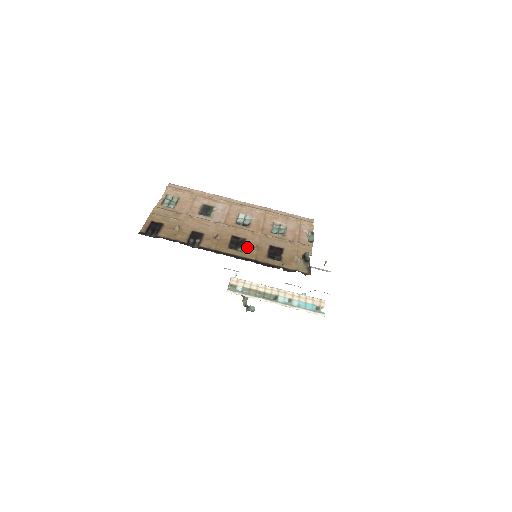
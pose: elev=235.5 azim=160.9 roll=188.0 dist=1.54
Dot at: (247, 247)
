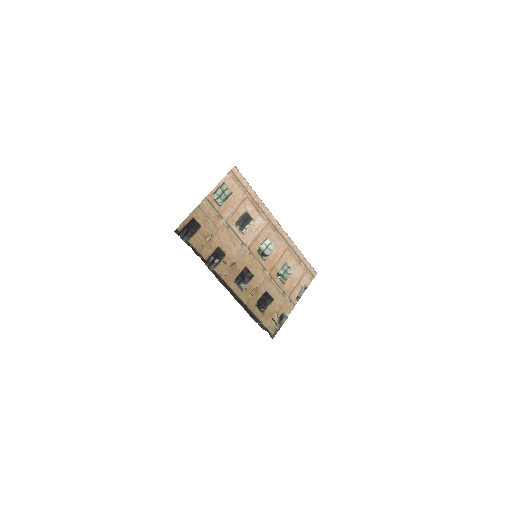
Dot at: (249, 287)
